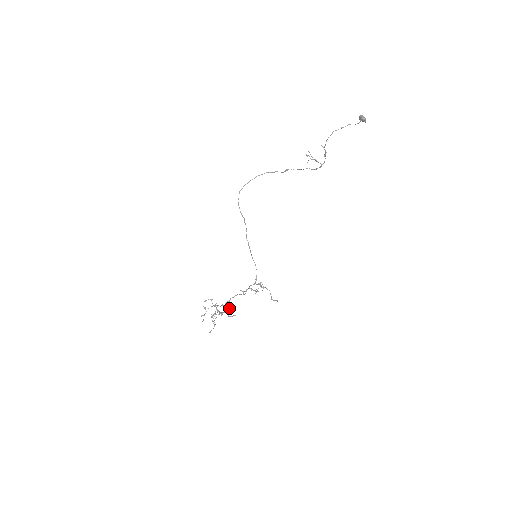
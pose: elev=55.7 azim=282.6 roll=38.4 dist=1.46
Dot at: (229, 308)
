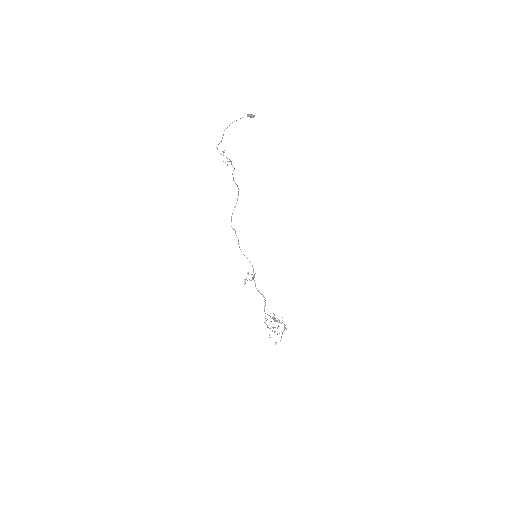
Dot at: (274, 314)
